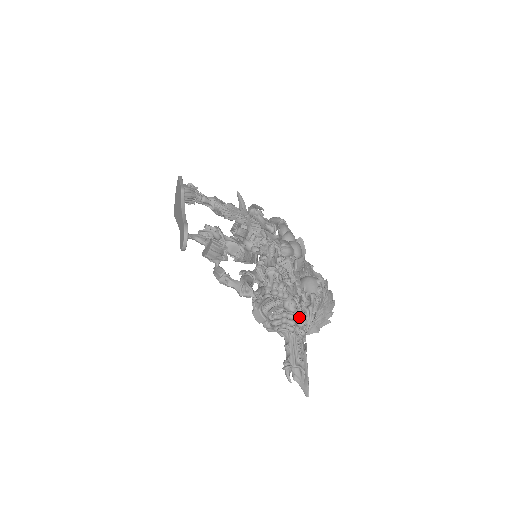
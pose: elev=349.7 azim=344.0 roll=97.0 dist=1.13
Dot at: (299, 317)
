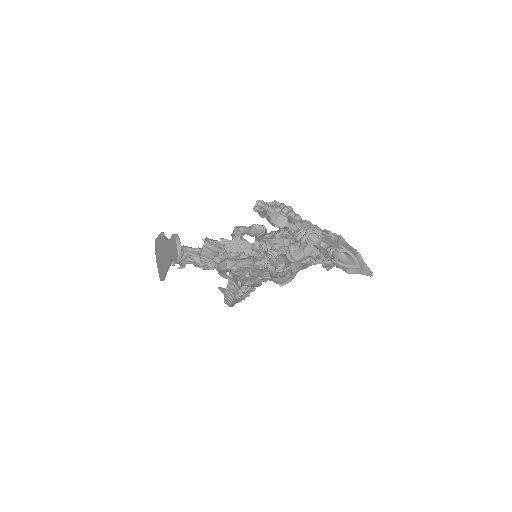
Dot at: occluded
